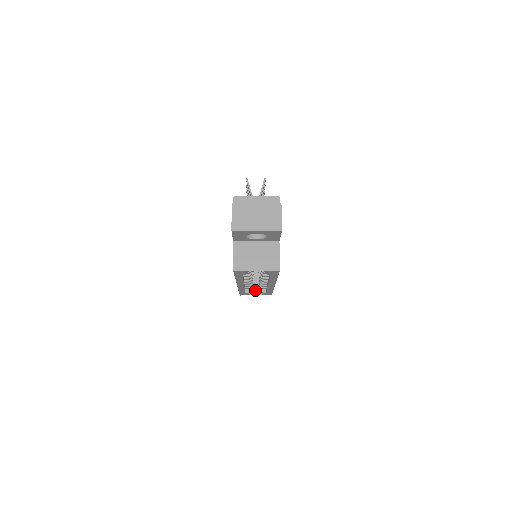
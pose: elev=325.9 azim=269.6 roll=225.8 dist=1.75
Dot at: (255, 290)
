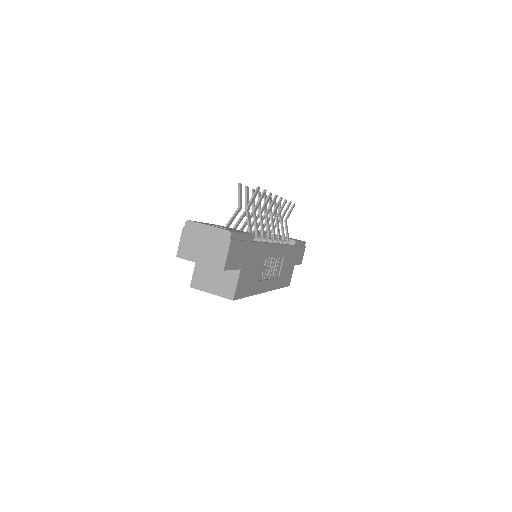
Dot at: occluded
